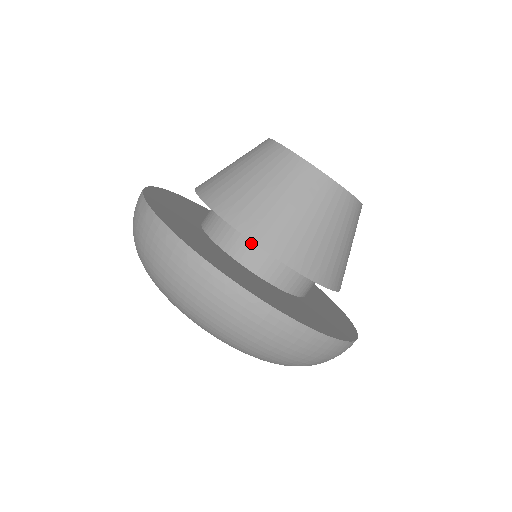
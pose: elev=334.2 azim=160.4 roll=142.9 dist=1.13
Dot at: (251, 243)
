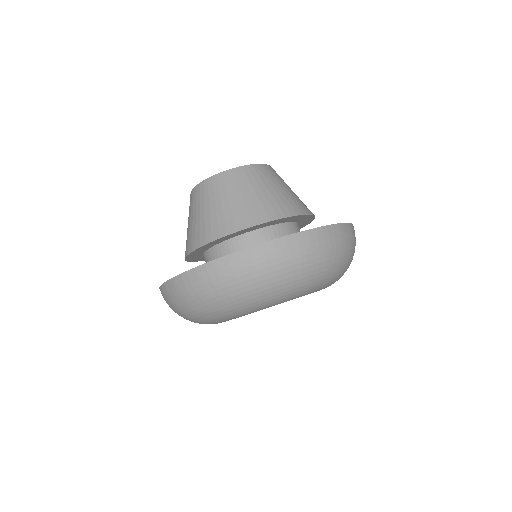
Dot at: (242, 239)
